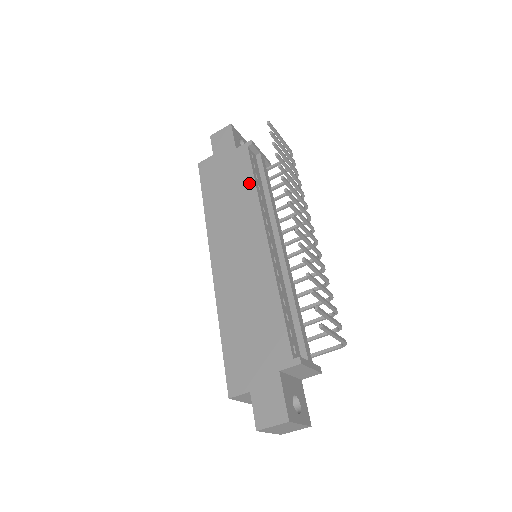
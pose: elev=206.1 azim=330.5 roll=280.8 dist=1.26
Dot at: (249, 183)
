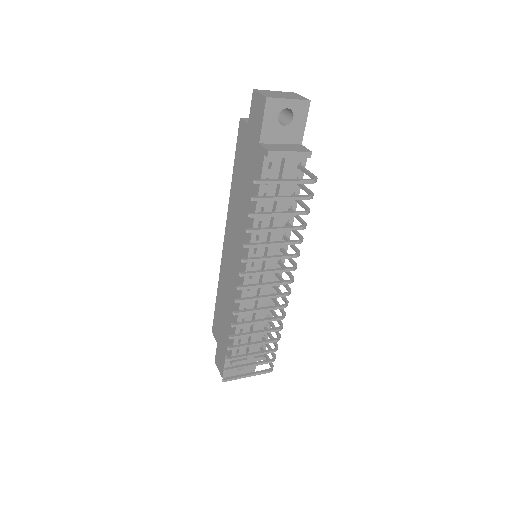
Dot at: (253, 203)
